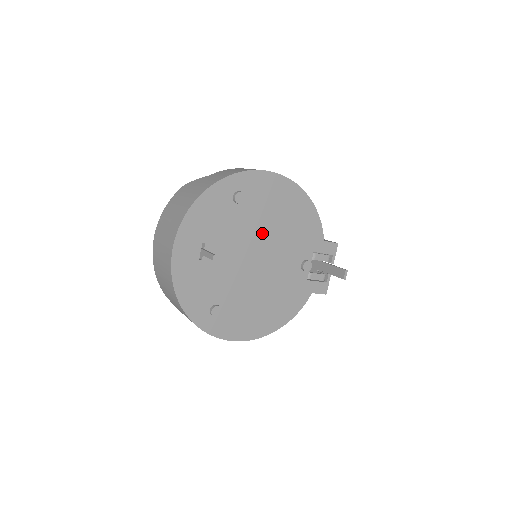
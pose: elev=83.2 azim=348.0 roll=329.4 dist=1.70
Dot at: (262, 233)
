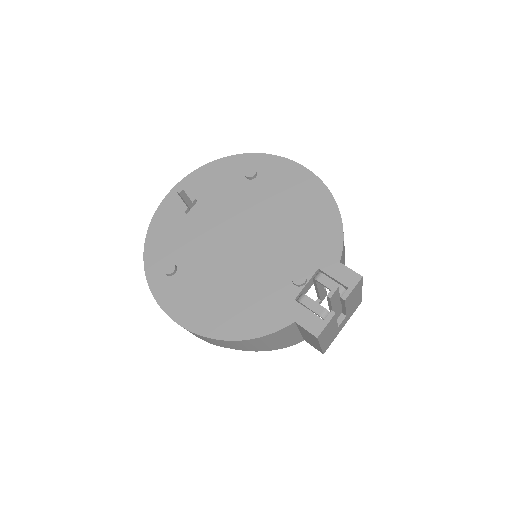
Dot at: (260, 217)
